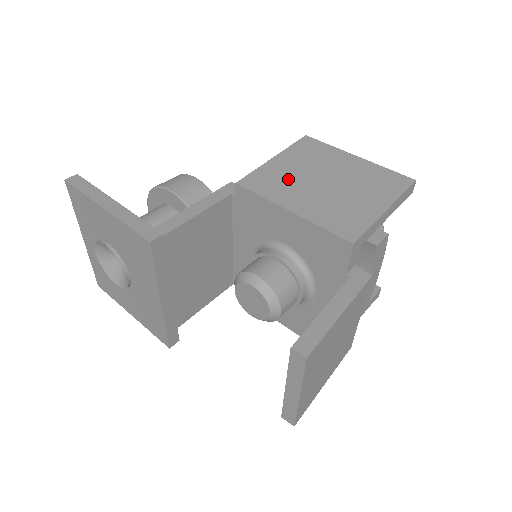
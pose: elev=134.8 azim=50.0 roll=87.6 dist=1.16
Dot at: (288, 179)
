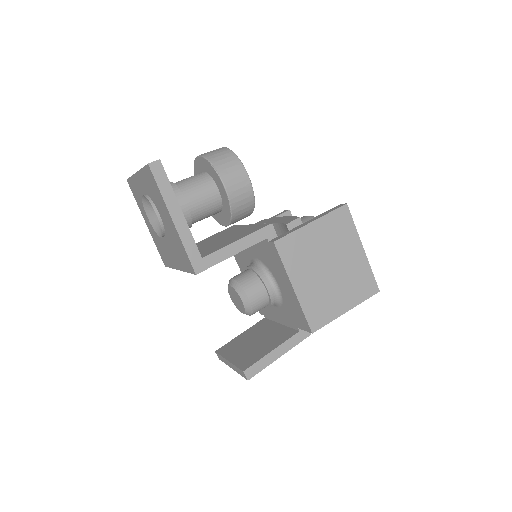
Dot at: (309, 254)
